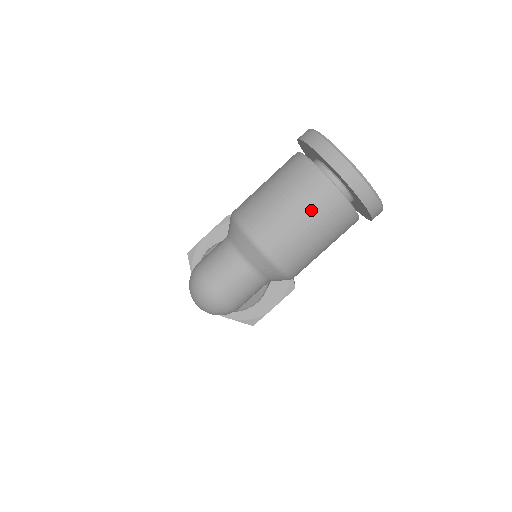
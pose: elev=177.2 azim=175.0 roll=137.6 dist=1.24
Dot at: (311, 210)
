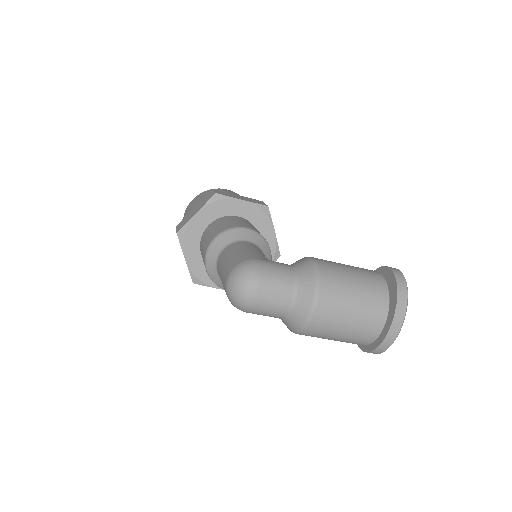
Dot at: (359, 325)
